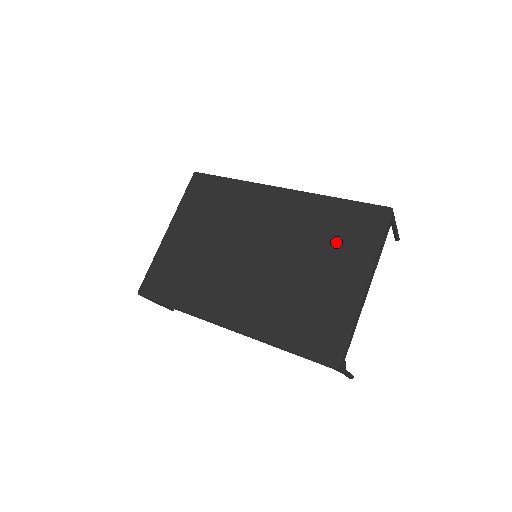
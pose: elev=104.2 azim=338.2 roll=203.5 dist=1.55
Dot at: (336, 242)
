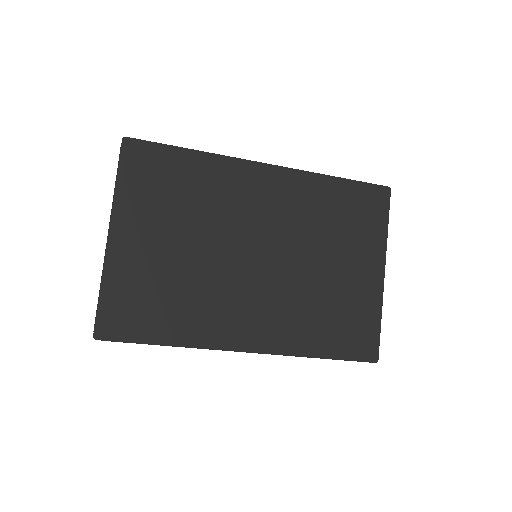
Dot at: (346, 230)
